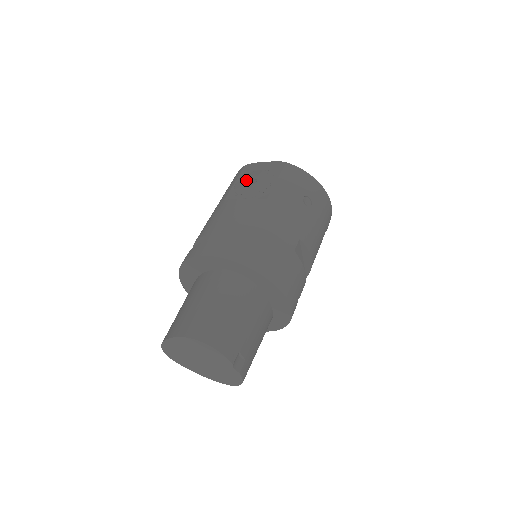
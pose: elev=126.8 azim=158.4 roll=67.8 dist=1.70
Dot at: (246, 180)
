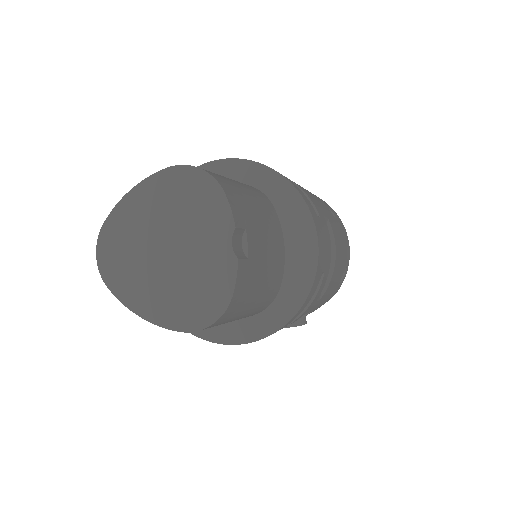
Dot at: occluded
